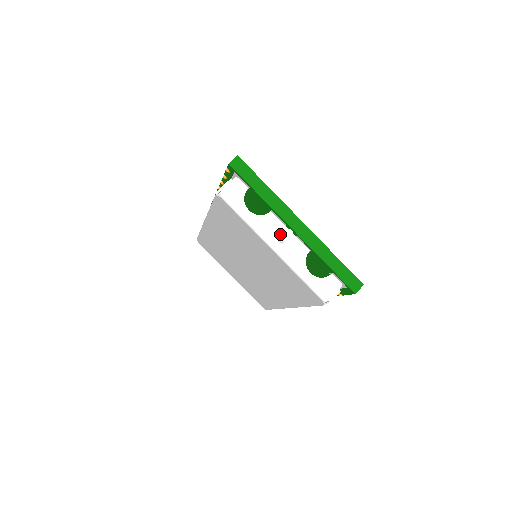
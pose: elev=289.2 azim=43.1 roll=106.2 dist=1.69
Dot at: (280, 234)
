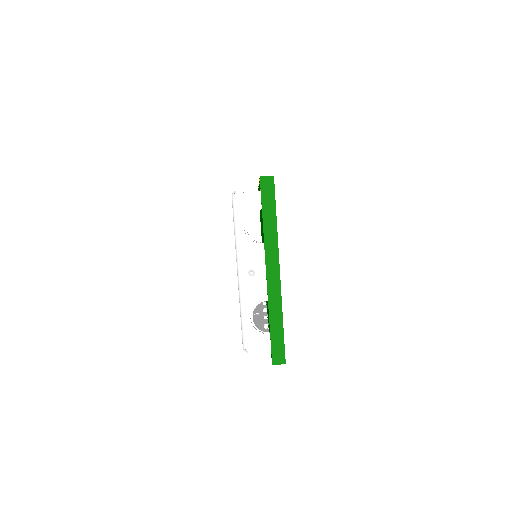
Dot at: (254, 267)
